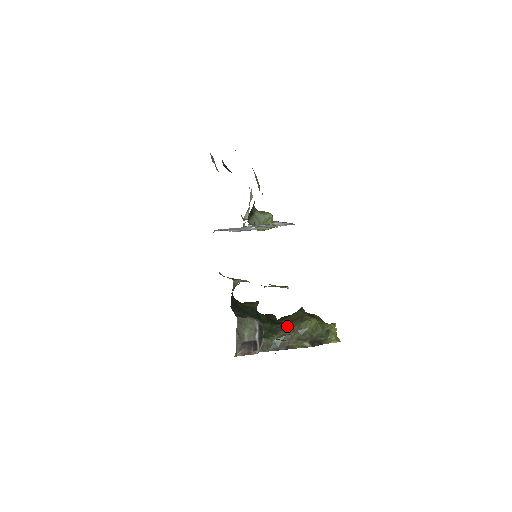
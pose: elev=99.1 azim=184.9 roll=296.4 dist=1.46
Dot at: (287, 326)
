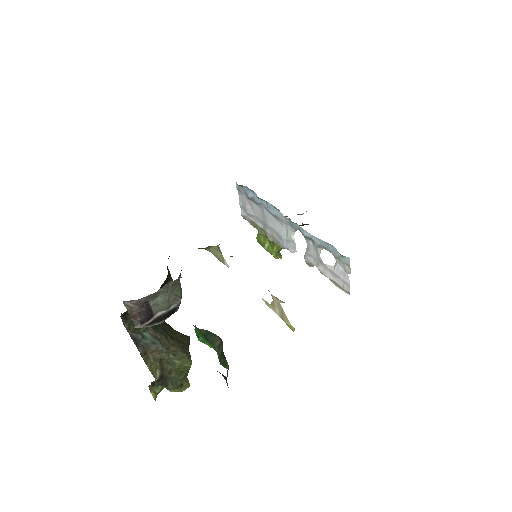
Dot at: (168, 336)
